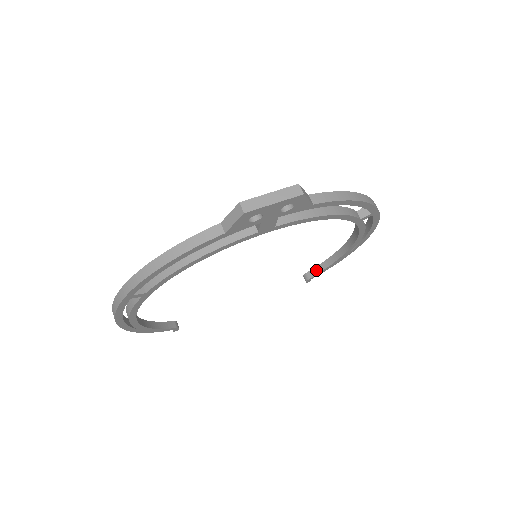
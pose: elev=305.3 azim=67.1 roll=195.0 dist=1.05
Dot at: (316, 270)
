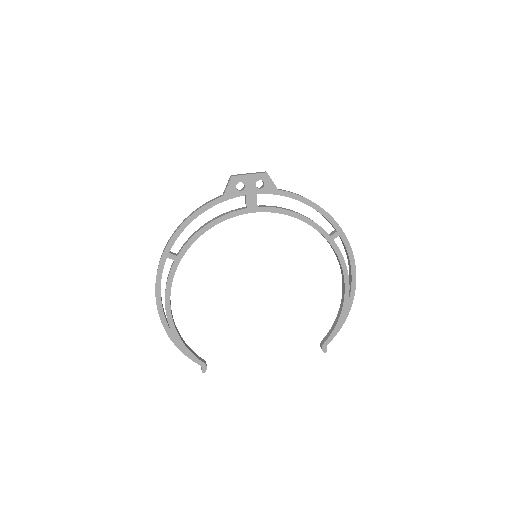
Dot at: (328, 334)
